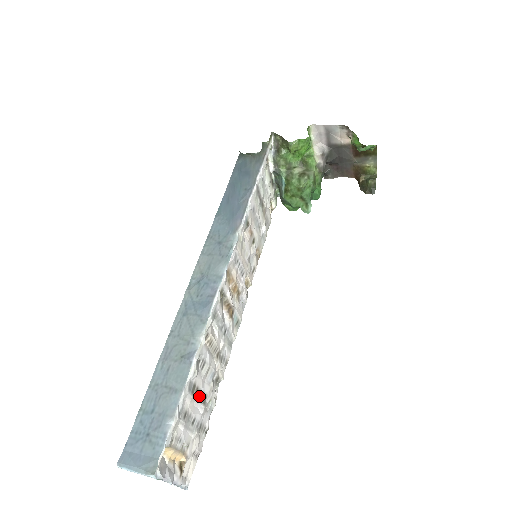
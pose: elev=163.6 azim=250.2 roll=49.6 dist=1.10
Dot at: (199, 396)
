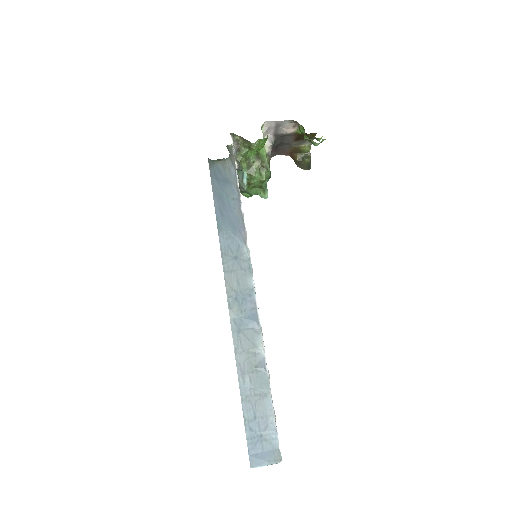
Dot at: occluded
